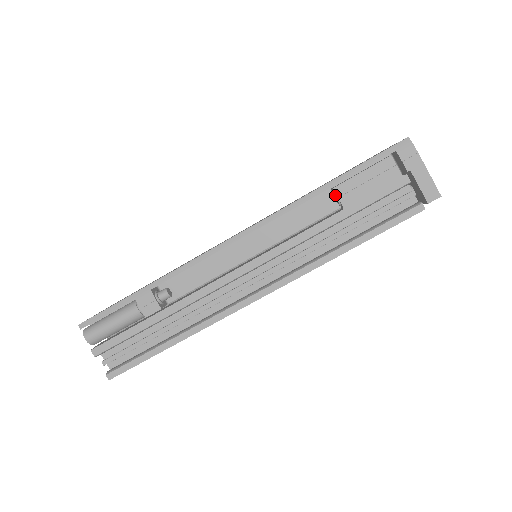
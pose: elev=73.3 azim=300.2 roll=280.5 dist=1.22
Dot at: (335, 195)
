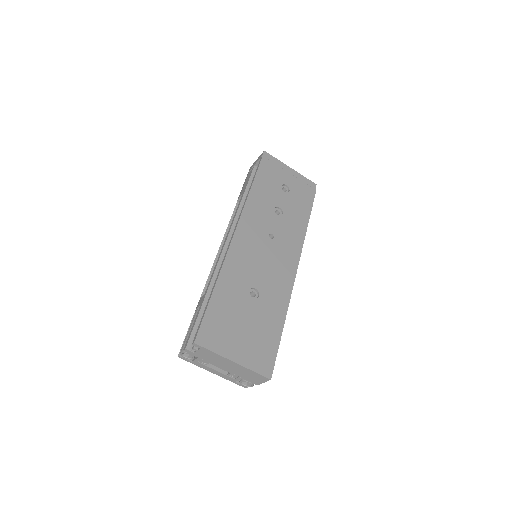
Dot at: (239, 200)
